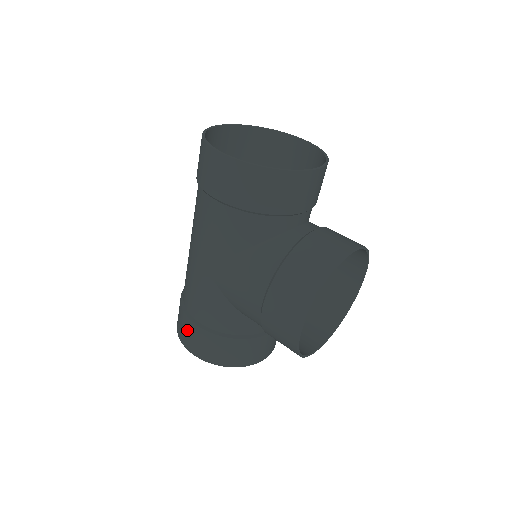
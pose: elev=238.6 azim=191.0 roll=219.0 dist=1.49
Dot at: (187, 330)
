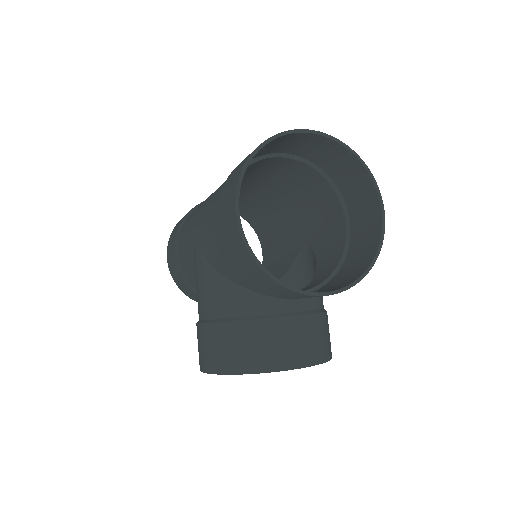
Dot at: (172, 244)
